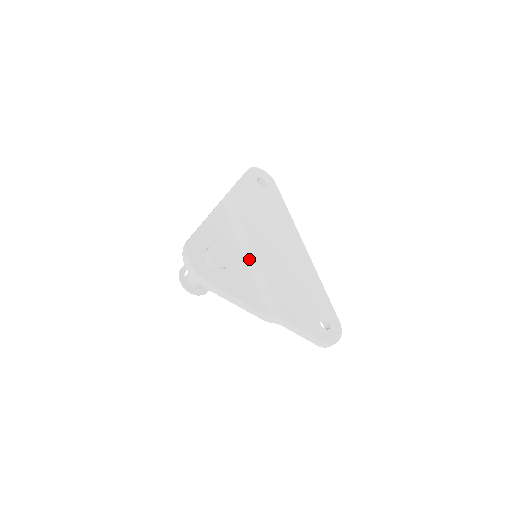
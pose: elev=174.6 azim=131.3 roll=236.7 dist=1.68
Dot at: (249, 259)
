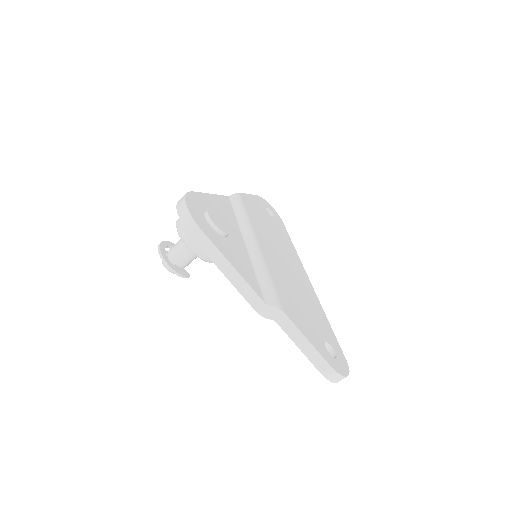
Dot at: (250, 247)
